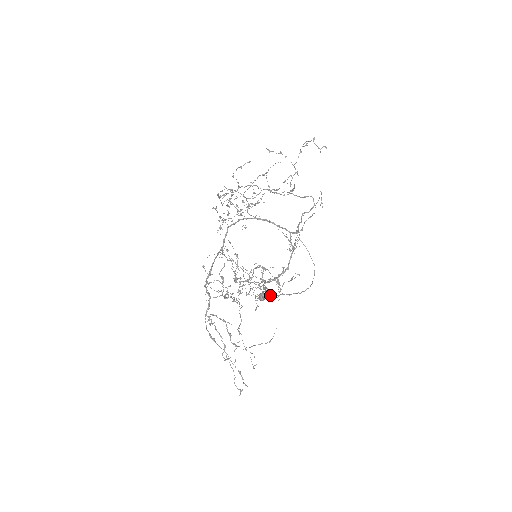
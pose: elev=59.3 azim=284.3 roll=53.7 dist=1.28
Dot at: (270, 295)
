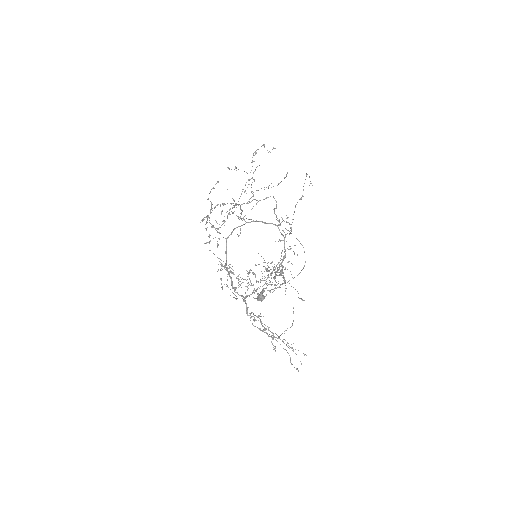
Dot at: (269, 291)
